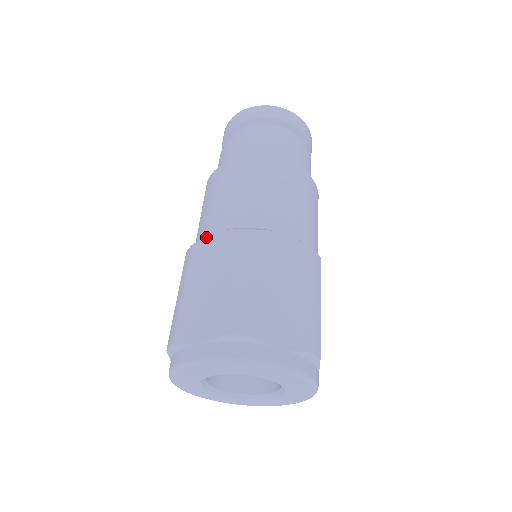
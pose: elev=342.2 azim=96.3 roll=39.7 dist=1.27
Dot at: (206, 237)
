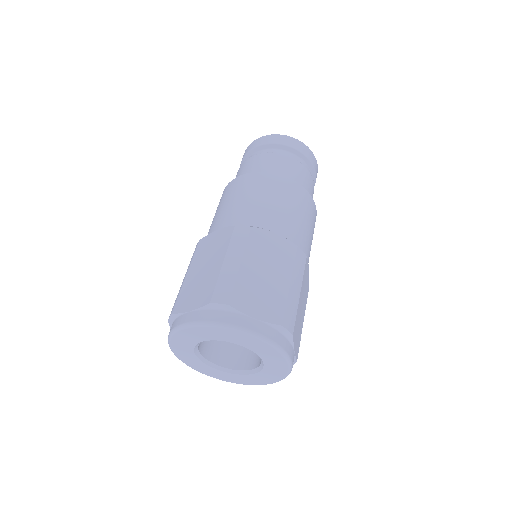
Dot at: (211, 233)
